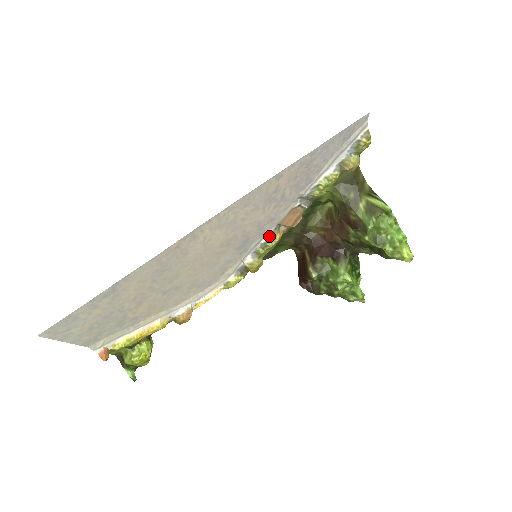
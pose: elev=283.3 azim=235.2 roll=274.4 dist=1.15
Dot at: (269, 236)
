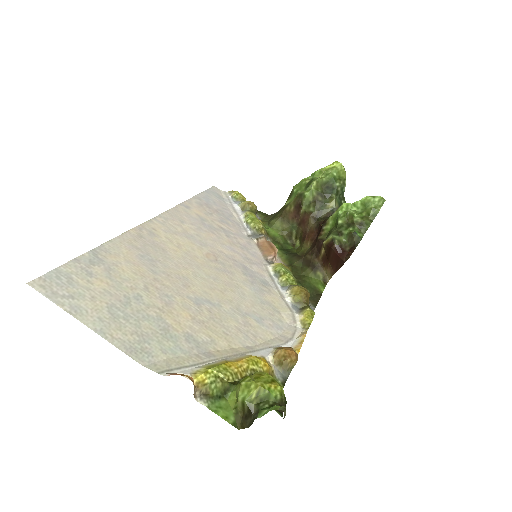
Dot at: (271, 268)
